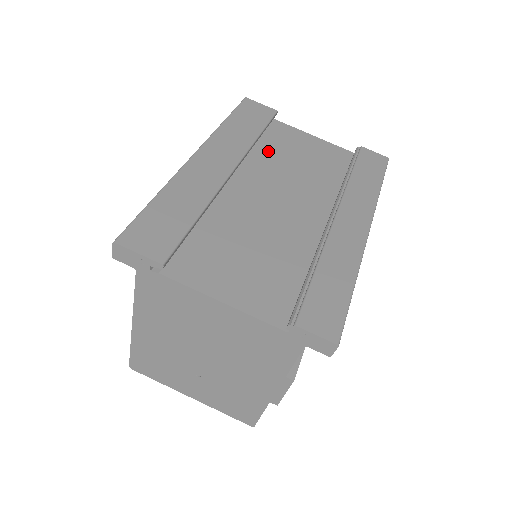
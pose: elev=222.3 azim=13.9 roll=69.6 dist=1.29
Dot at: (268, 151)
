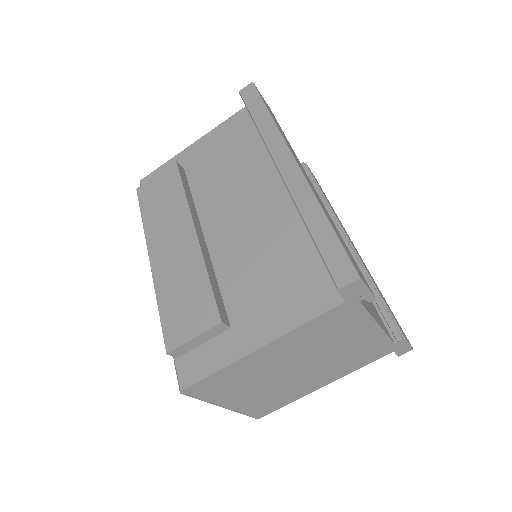
Dot at: occluded
